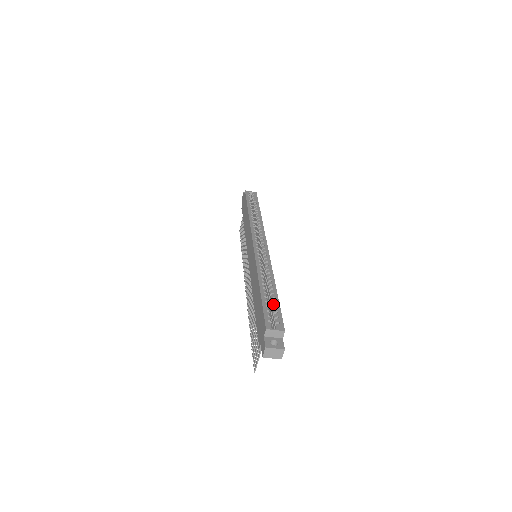
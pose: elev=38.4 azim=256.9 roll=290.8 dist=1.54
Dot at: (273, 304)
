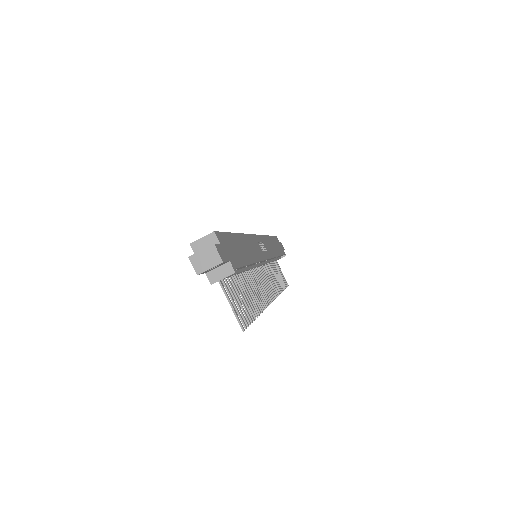
Dot at: occluded
